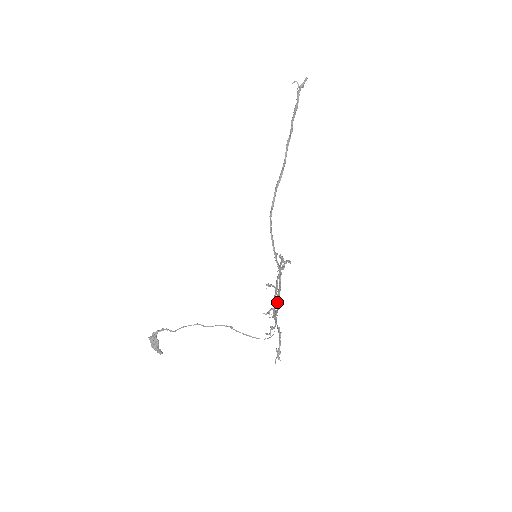
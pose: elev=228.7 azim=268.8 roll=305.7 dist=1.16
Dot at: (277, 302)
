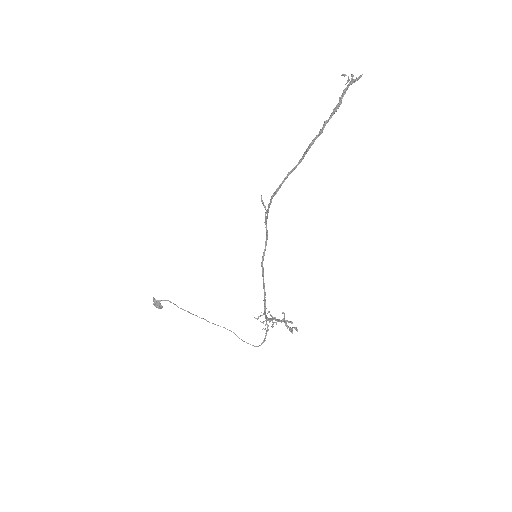
Dot at: (262, 273)
